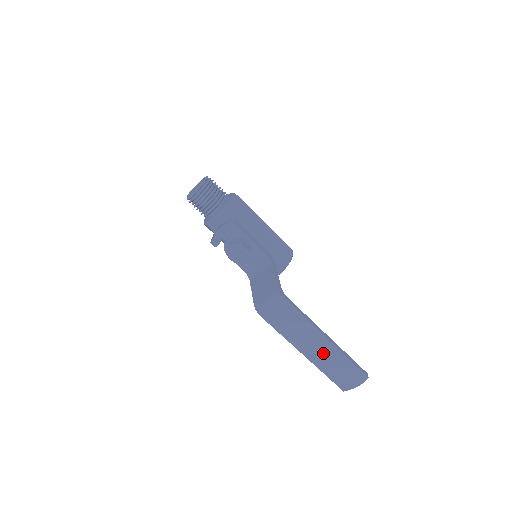
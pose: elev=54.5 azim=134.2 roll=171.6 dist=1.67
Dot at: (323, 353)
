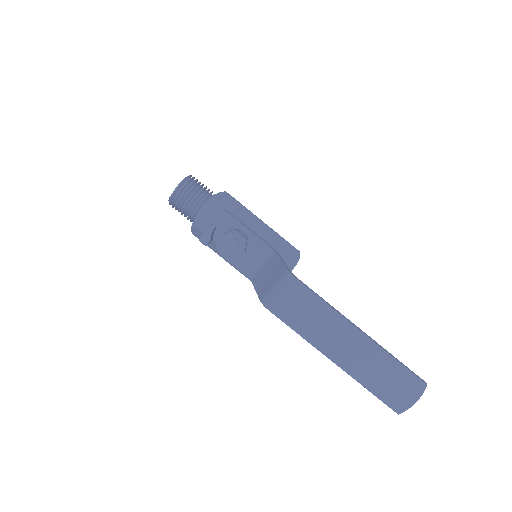
Dot at: (359, 355)
